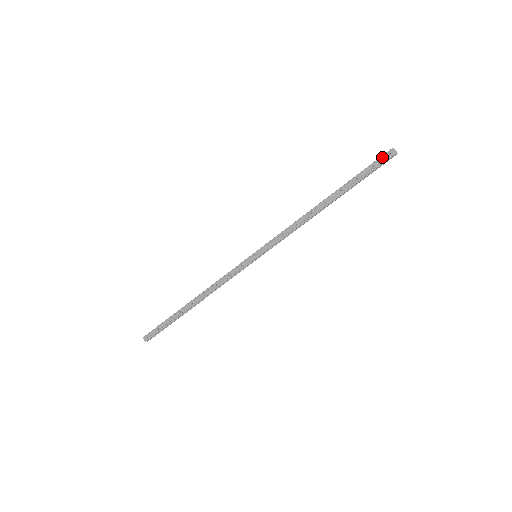
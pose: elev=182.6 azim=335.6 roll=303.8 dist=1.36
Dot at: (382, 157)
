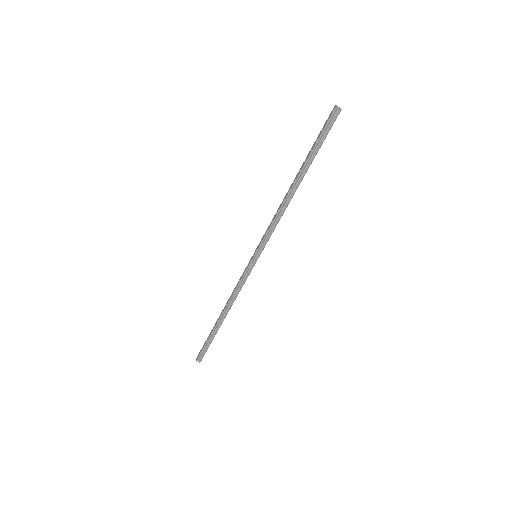
Dot at: (328, 118)
